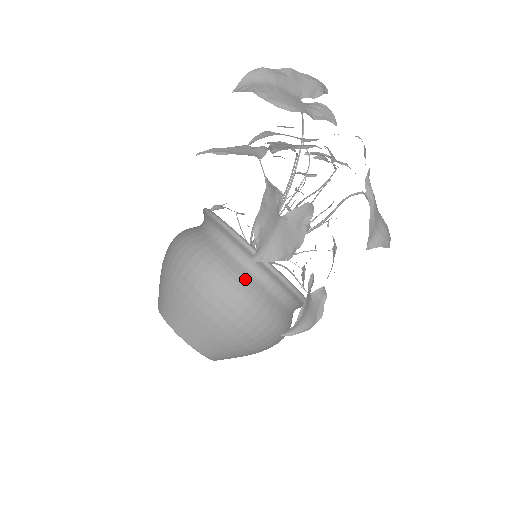
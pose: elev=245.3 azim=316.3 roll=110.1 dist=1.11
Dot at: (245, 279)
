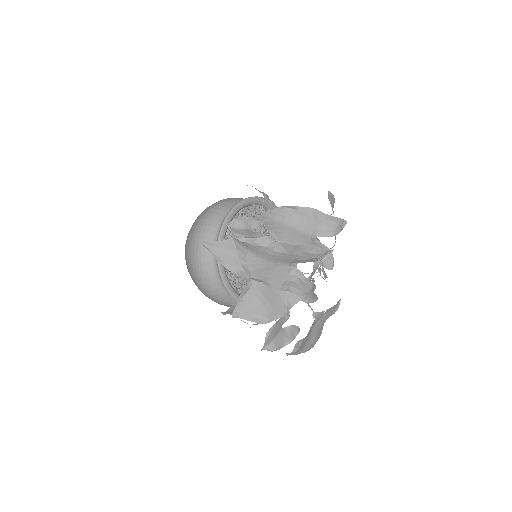
Dot at: (225, 298)
